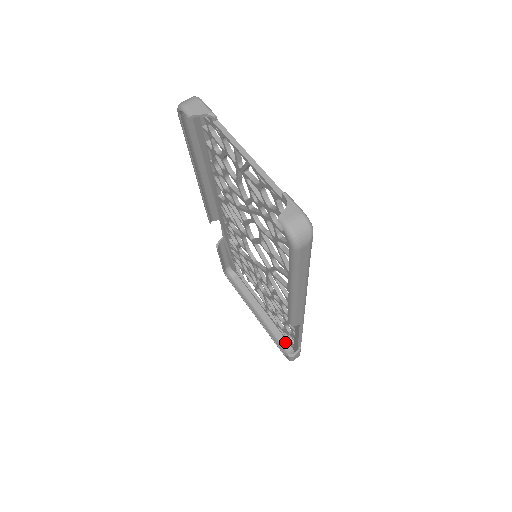
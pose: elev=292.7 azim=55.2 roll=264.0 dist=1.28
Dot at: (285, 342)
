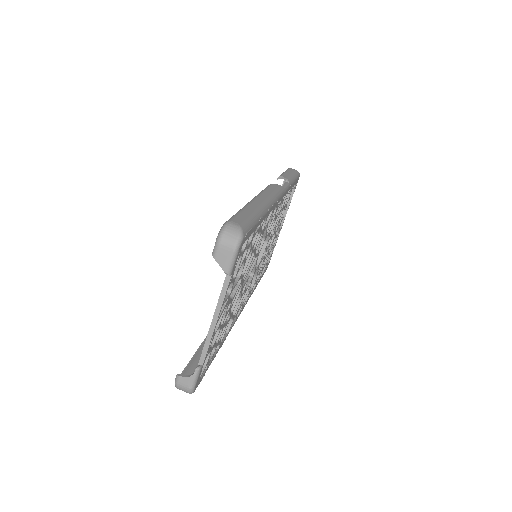
Dot at: occluded
